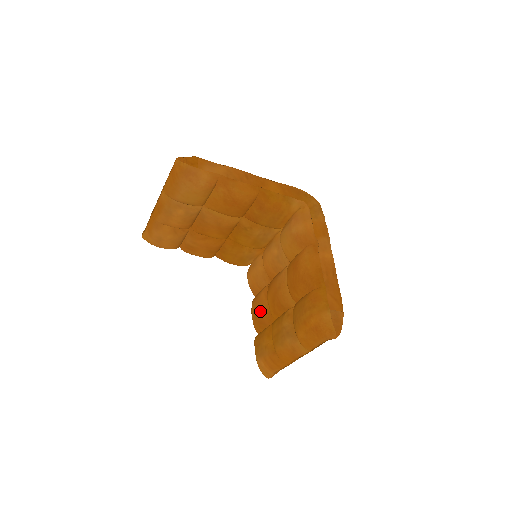
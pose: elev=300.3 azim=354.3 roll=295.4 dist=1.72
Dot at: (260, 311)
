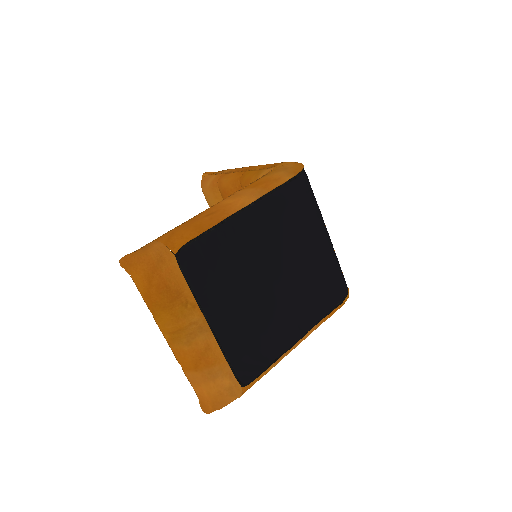
Dot at: occluded
